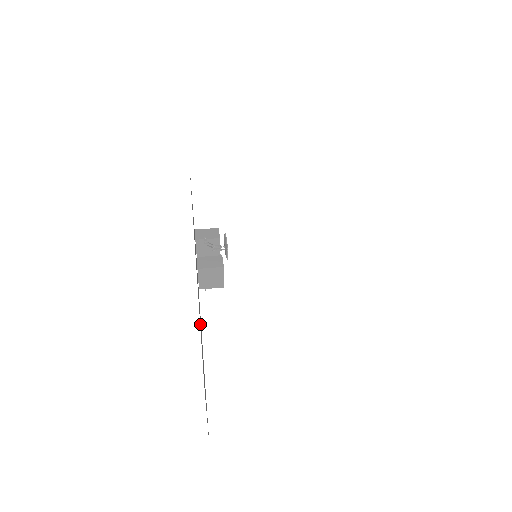
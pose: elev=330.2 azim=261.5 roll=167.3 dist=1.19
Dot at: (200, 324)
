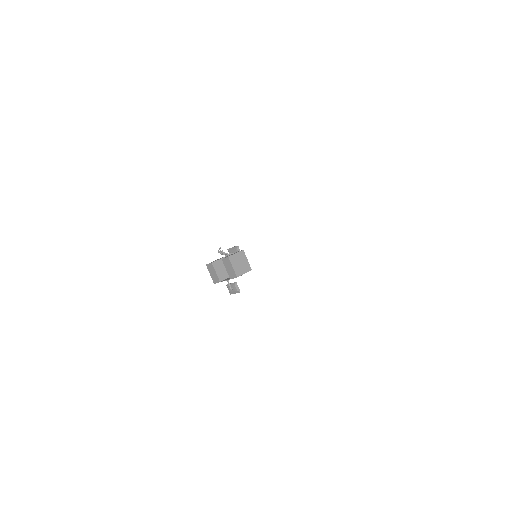
Dot at: occluded
